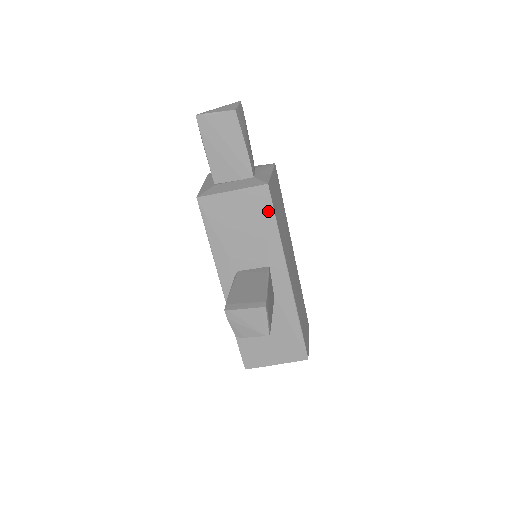
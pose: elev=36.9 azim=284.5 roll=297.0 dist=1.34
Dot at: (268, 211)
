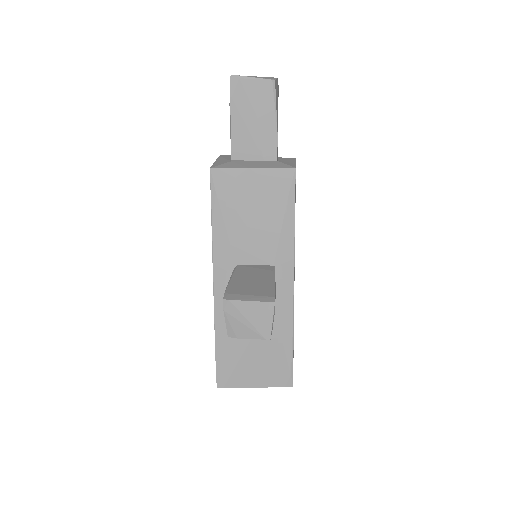
Dot at: (288, 200)
